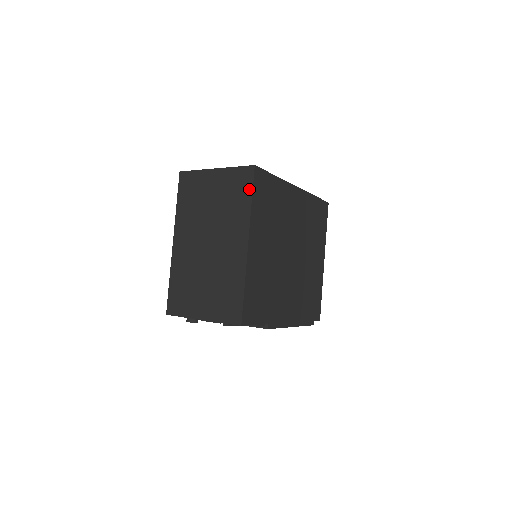
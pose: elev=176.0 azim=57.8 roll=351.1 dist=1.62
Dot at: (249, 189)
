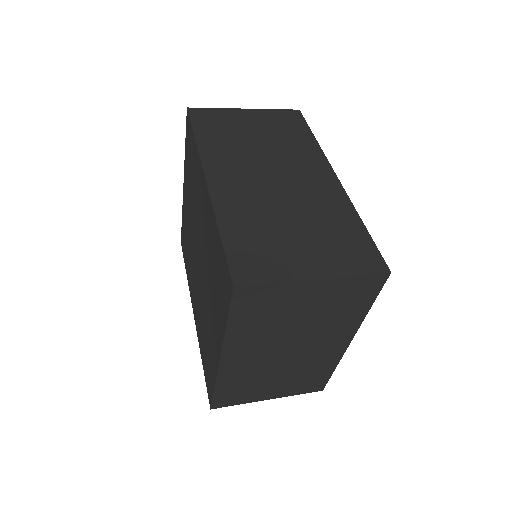
Dot at: (372, 297)
